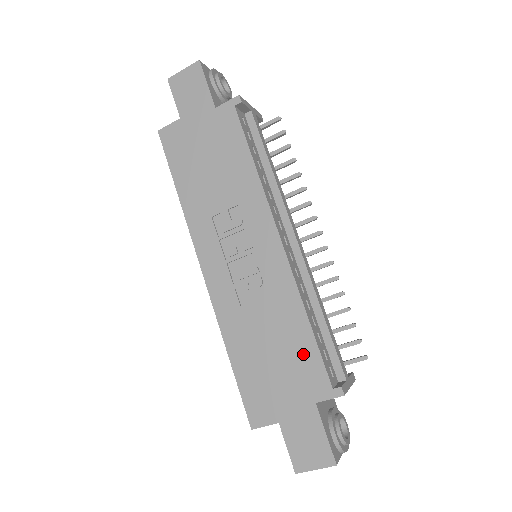
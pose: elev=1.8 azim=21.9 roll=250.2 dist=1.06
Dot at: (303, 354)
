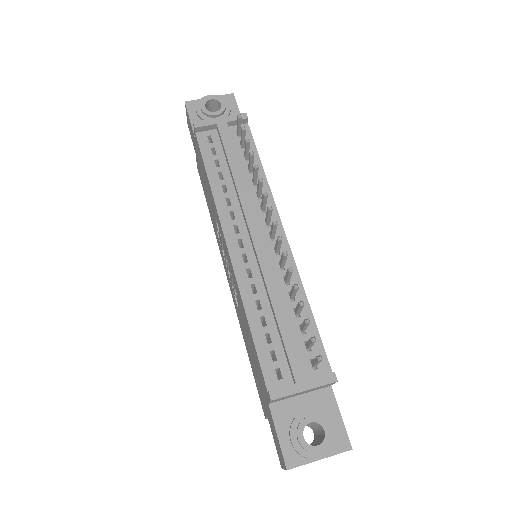
Dot at: (255, 355)
